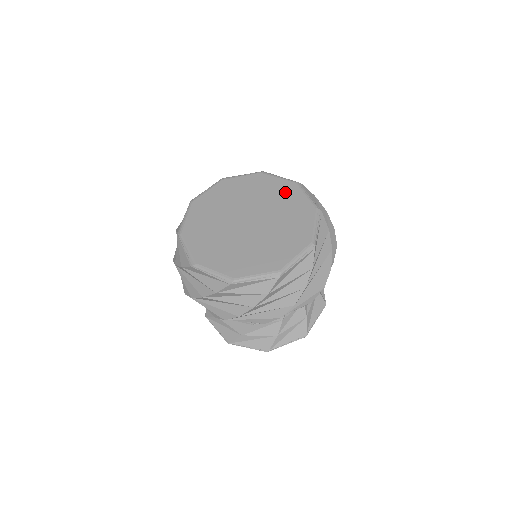
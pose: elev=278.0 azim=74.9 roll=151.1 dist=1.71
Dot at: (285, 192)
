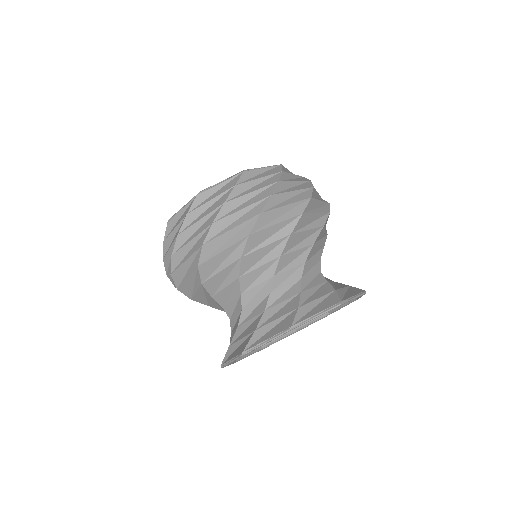
Dot at: occluded
